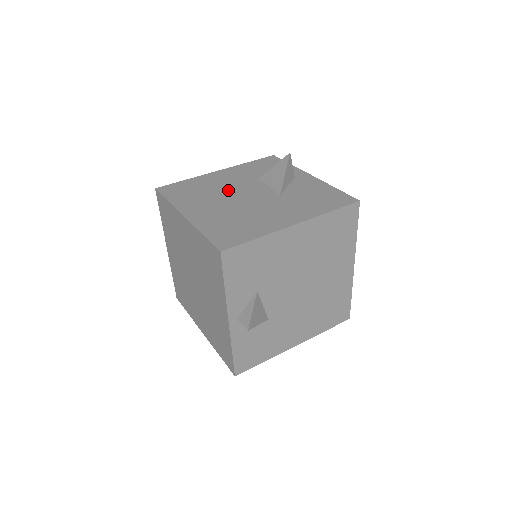
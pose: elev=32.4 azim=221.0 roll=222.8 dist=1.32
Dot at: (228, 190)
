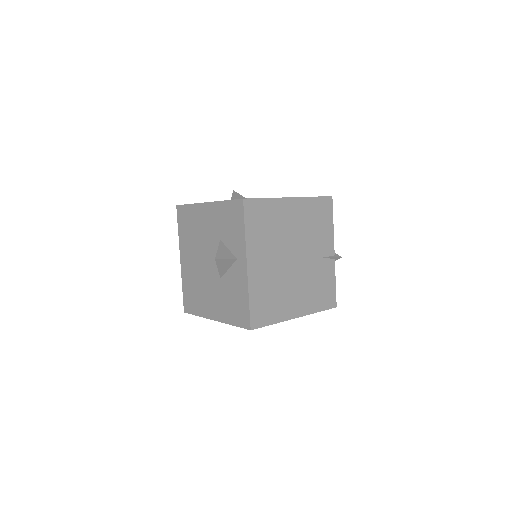
Dot at: (202, 244)
